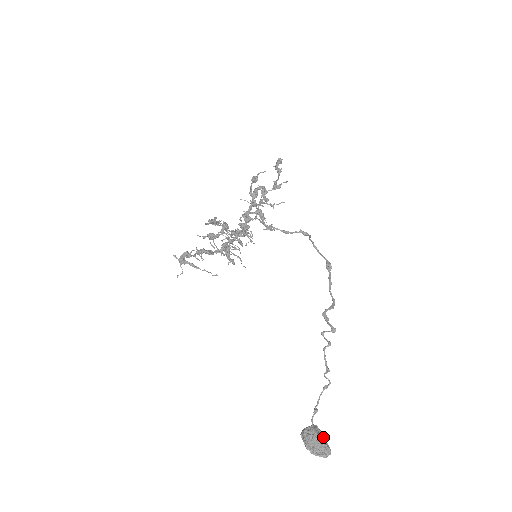
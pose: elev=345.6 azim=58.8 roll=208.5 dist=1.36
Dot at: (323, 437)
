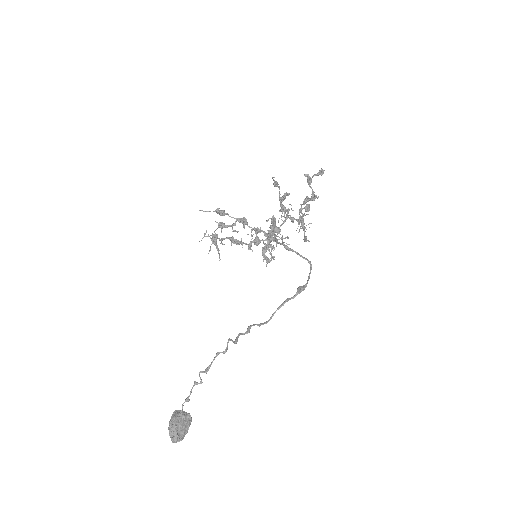
Dot at: (185, 427)
